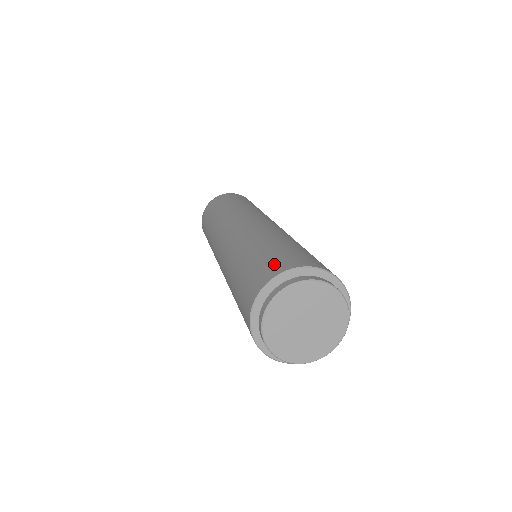
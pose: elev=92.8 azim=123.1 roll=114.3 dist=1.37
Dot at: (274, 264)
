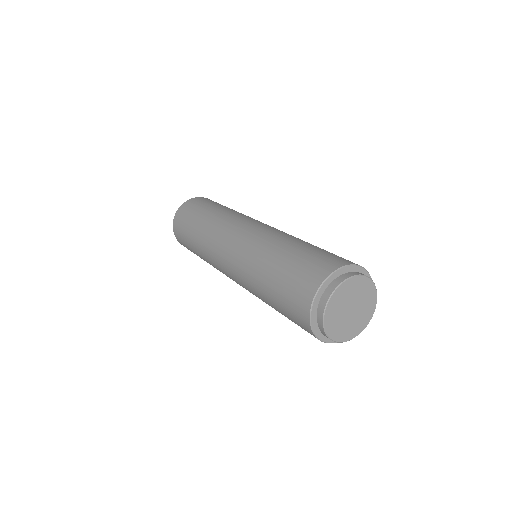
Dot at: (310, 274)
